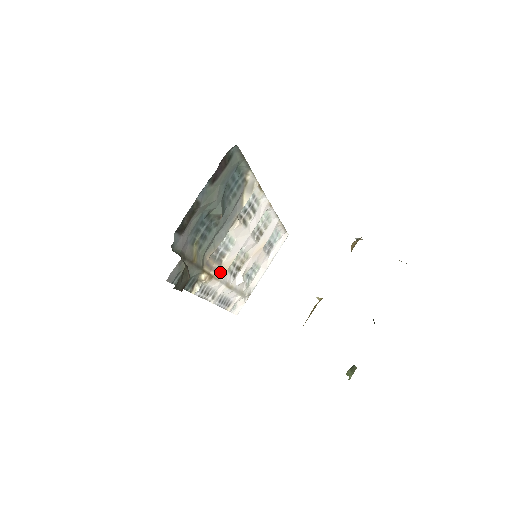
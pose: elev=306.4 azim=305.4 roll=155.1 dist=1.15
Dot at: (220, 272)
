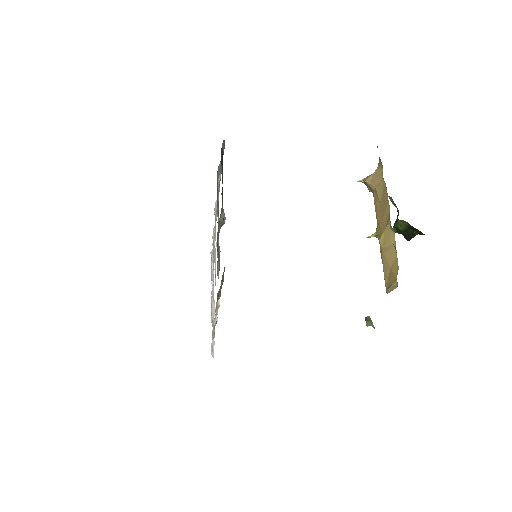
Dot at: occluded
